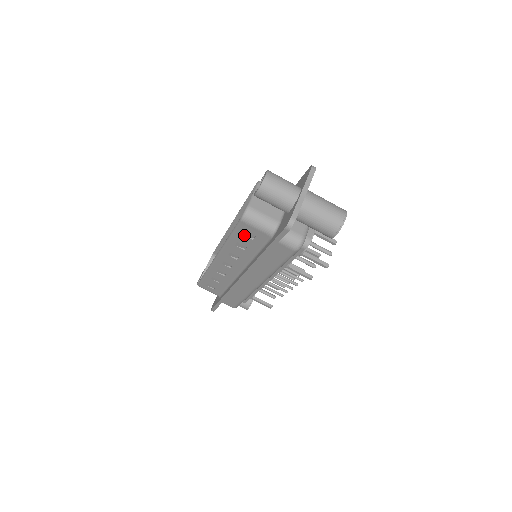
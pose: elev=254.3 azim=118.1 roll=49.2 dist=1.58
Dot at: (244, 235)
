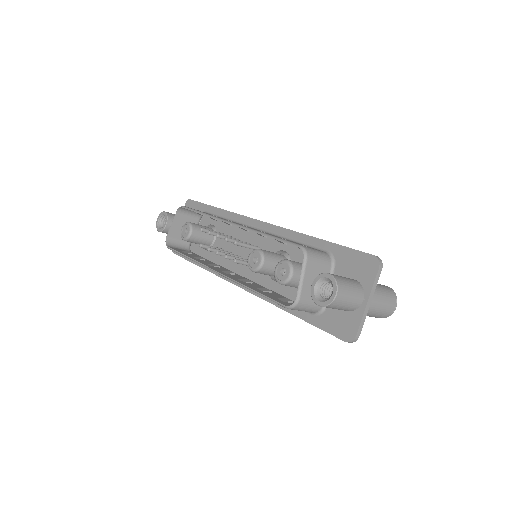
Dot at: occluded
